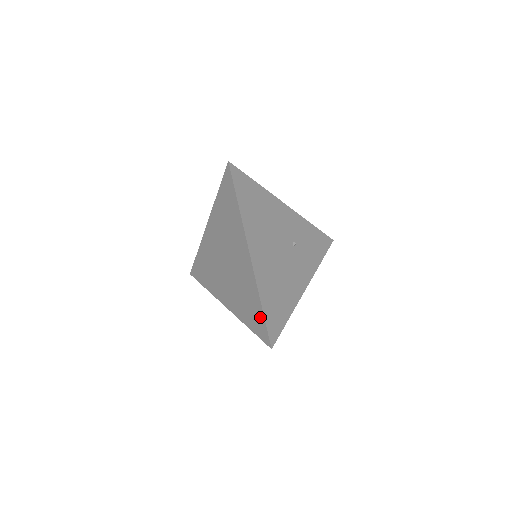
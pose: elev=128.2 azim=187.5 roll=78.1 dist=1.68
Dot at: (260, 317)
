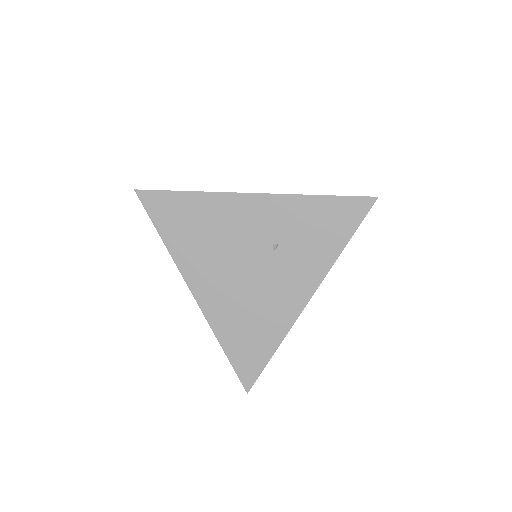
Dot at: occluded
